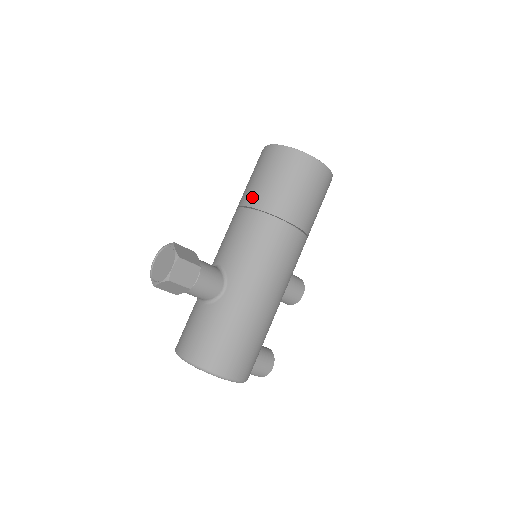
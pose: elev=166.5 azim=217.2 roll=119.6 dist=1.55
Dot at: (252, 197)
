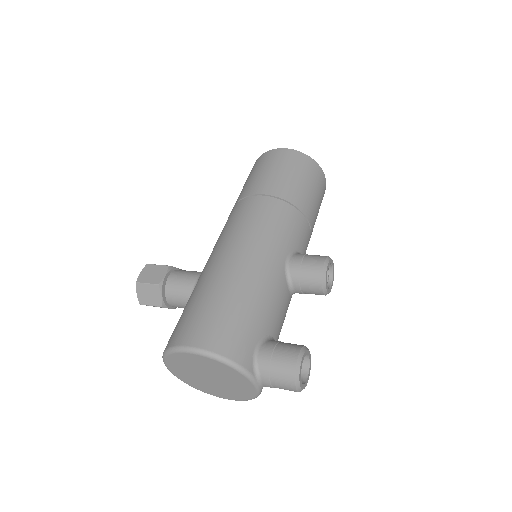
Dot at: occluded
